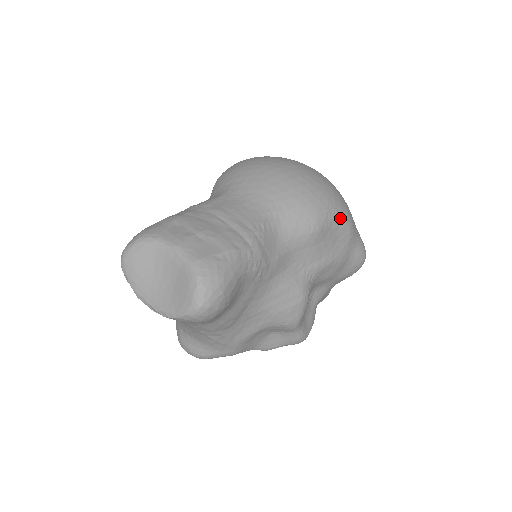
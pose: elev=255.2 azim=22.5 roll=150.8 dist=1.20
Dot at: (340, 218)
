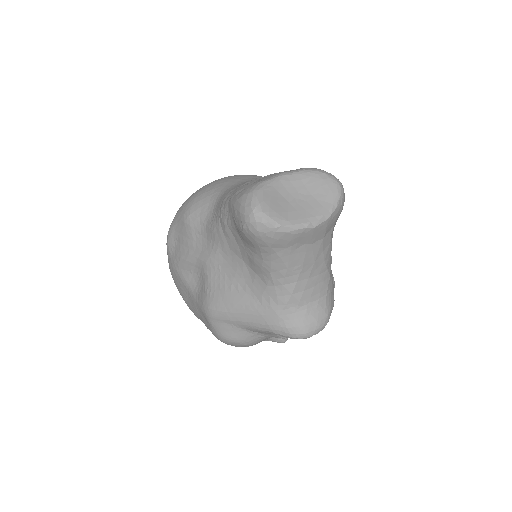
Dot at: occluded
